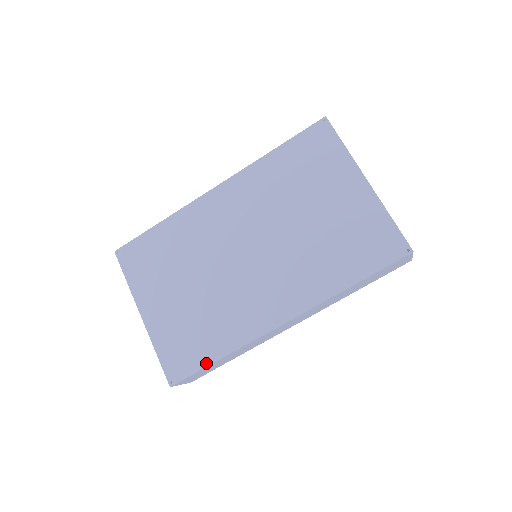
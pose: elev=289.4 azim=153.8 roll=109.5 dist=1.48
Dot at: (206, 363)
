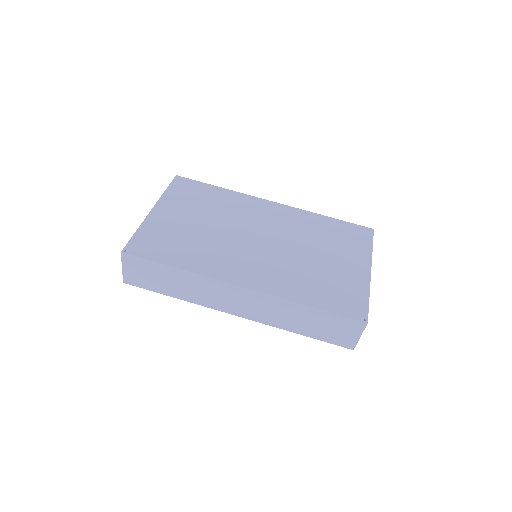
Dot at: (163, 261)
